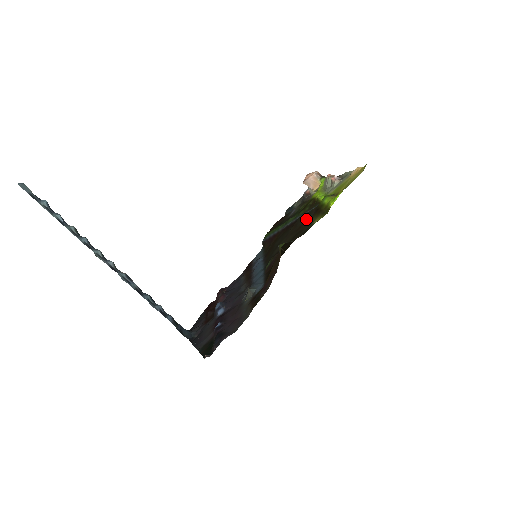
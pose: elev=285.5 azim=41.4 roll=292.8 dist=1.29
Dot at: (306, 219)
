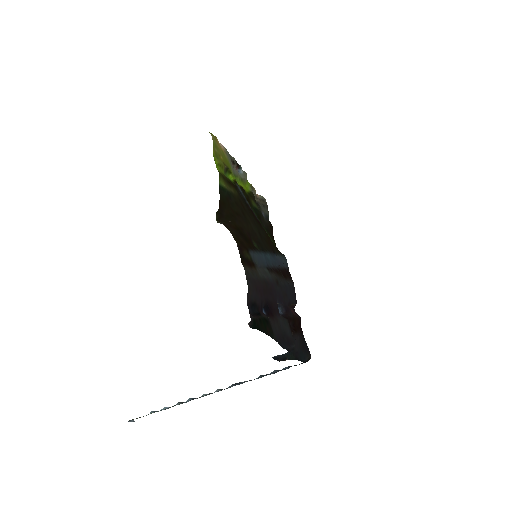
Dot at: (241, 199)
